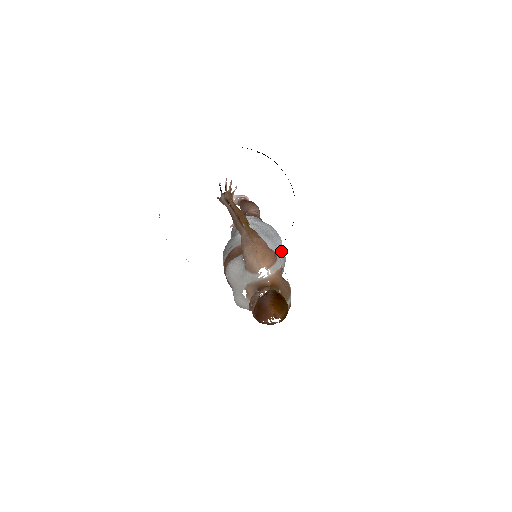
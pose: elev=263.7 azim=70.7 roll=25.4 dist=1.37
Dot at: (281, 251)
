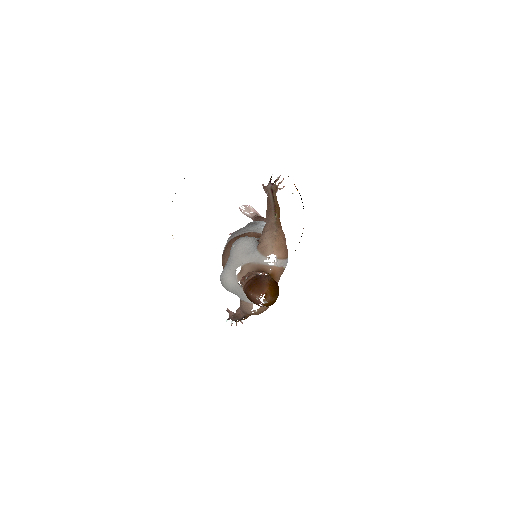
Dot at: occluded
